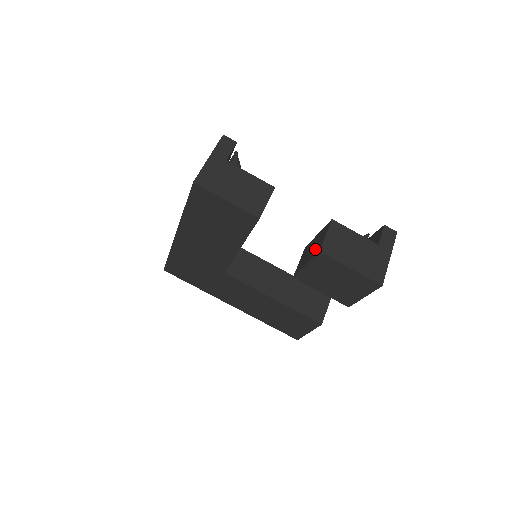
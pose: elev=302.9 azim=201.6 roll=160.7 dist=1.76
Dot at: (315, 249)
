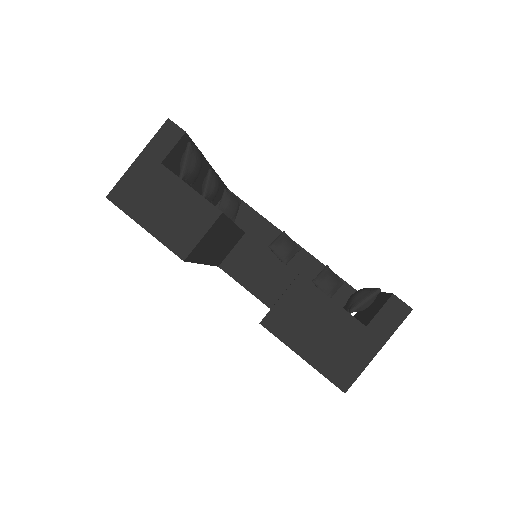
Dot at: occluded
